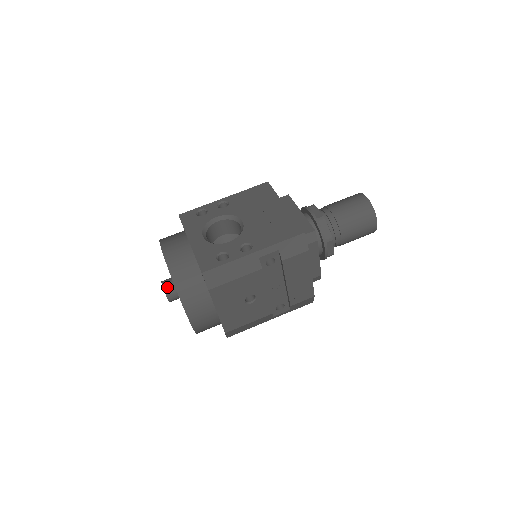
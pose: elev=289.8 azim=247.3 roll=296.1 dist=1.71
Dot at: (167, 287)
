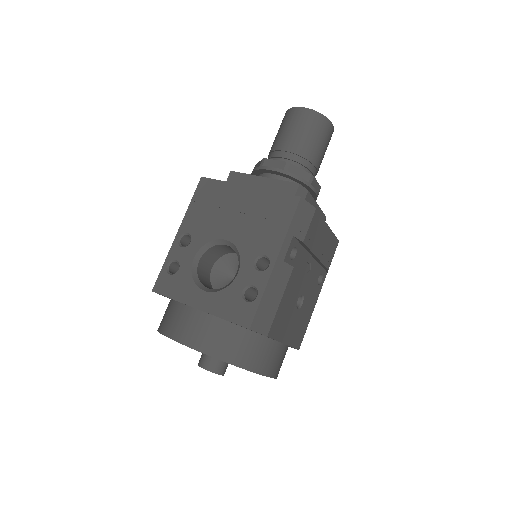
Dot at: (211, 366)
